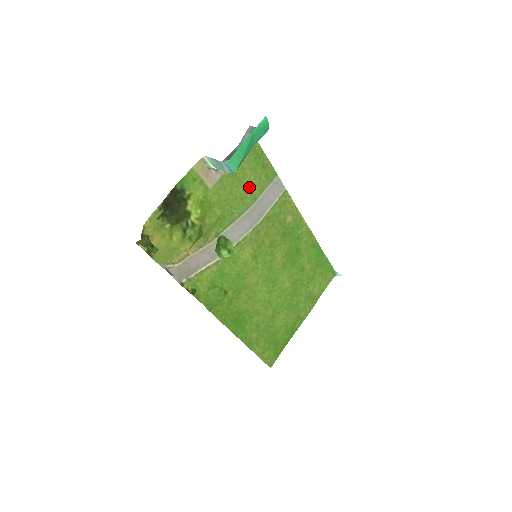
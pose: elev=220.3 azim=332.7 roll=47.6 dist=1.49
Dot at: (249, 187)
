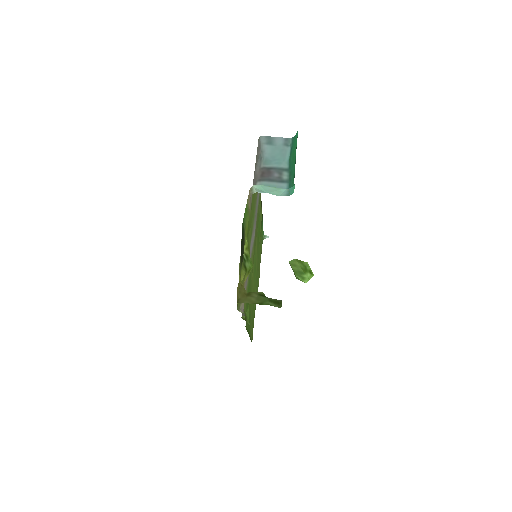
Dot at: (255, 195)
